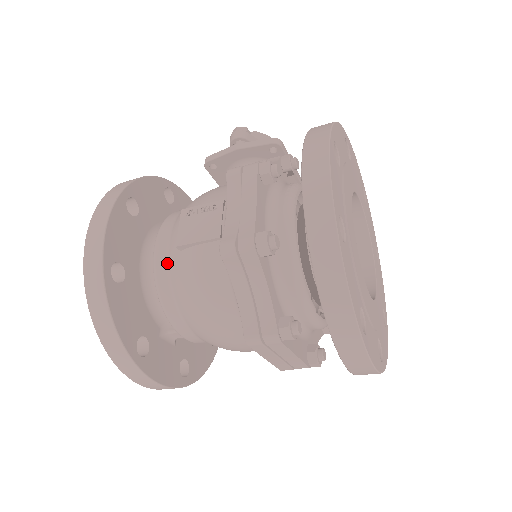
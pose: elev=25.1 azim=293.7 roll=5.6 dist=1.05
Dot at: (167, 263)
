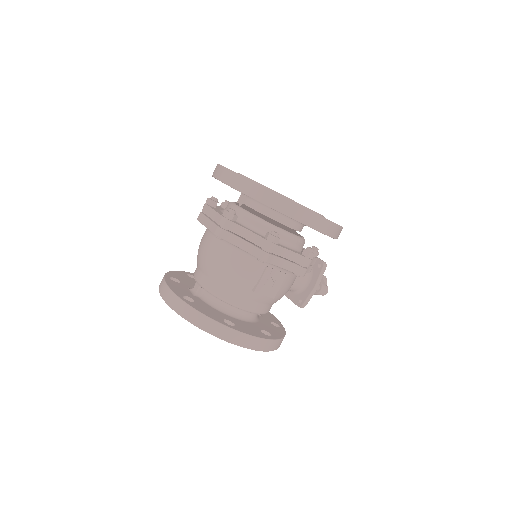
Dot at: occluded
